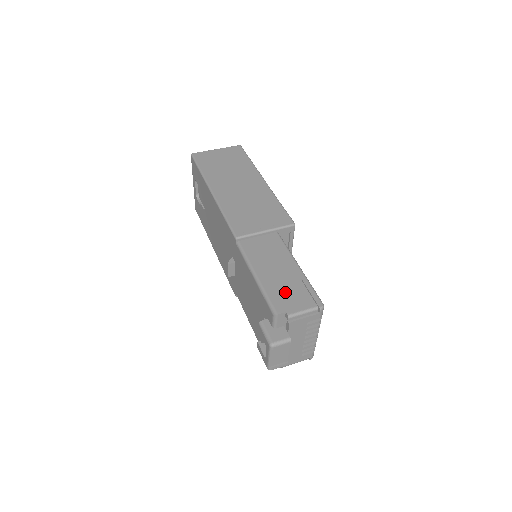
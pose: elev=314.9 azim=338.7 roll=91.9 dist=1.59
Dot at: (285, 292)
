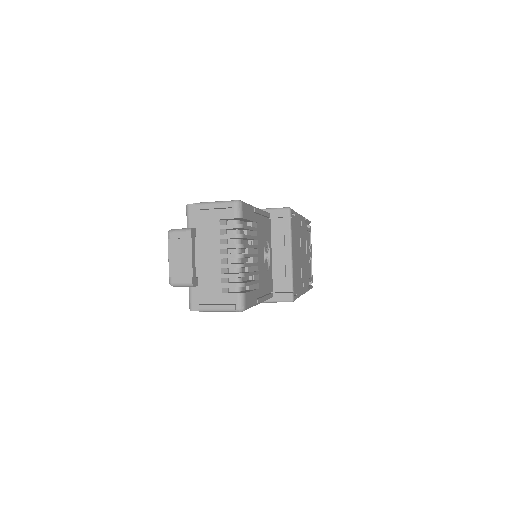
Dot at: occluded
